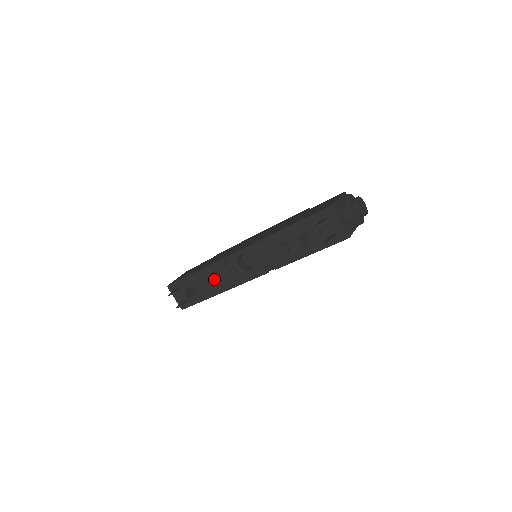
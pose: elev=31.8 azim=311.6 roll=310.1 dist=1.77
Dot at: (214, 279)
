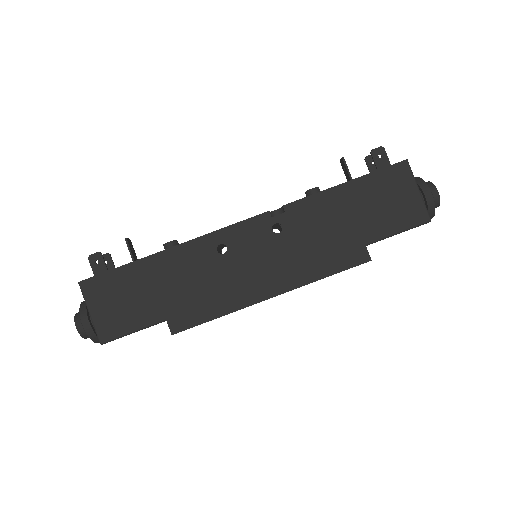
Dot at: occluded
